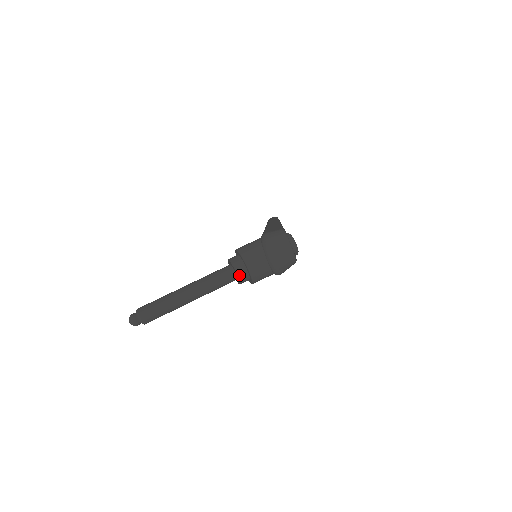
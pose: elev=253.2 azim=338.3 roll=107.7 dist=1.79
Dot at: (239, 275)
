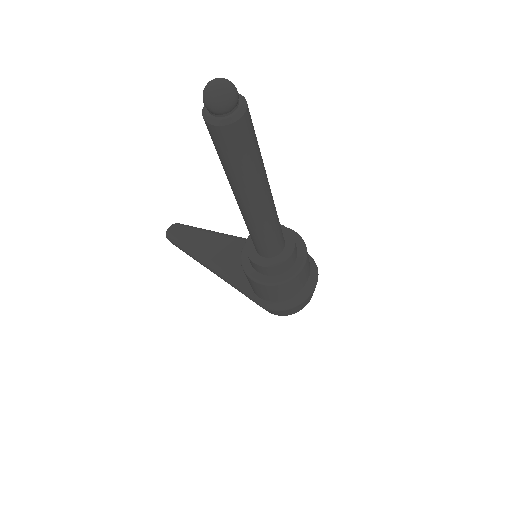
Dot at: (289, 259)
